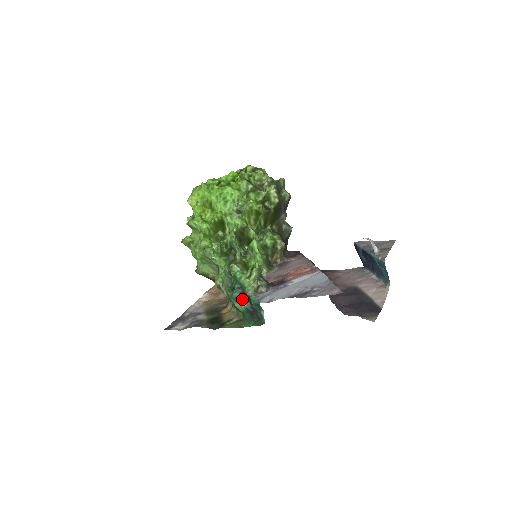
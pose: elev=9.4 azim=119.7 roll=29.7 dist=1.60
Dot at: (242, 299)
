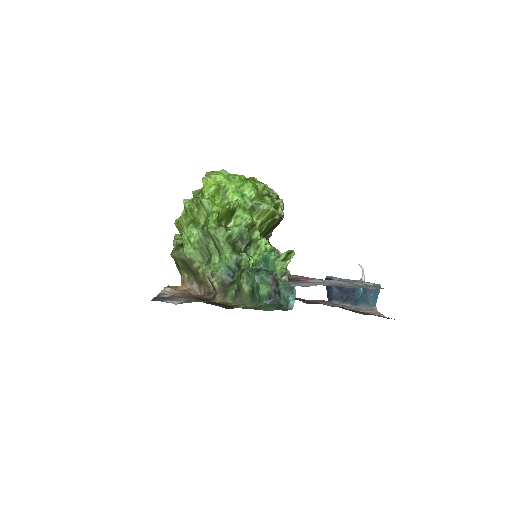
Dot at: (268, 282)
